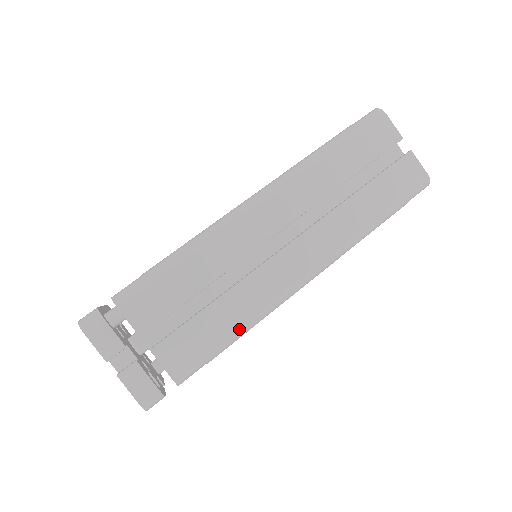
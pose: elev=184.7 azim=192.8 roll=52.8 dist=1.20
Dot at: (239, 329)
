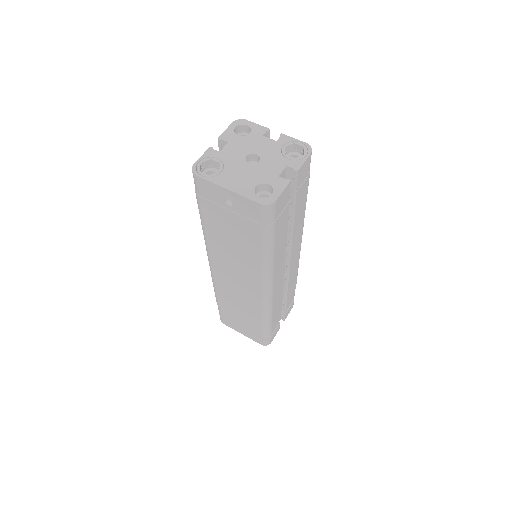
Dot at: occluded
